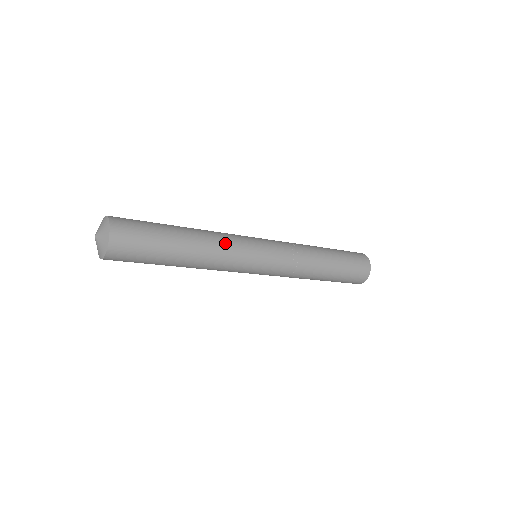
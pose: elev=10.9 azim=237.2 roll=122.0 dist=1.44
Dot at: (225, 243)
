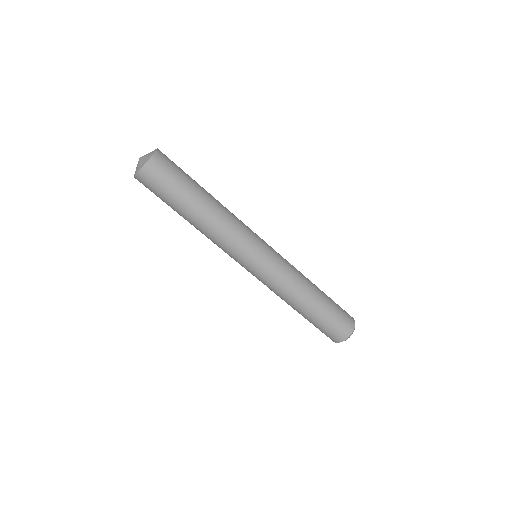
Dot at: (236, 220)
